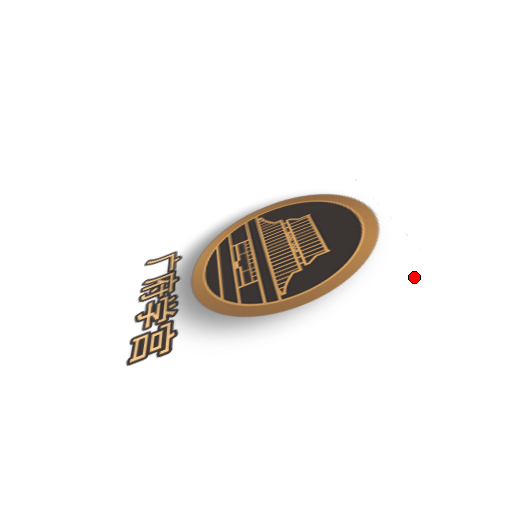
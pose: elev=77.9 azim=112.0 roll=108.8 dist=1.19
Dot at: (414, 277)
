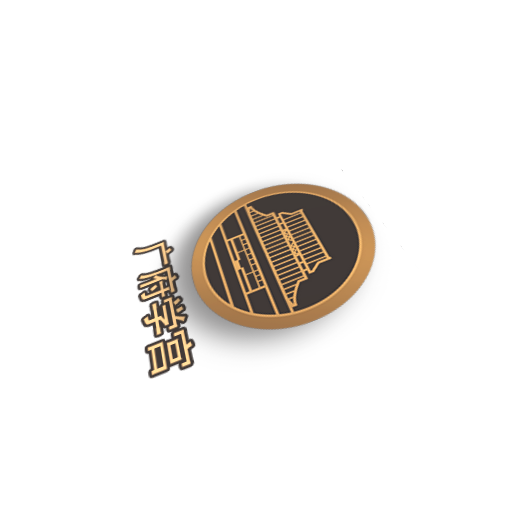
Dot at: (415, 298)
